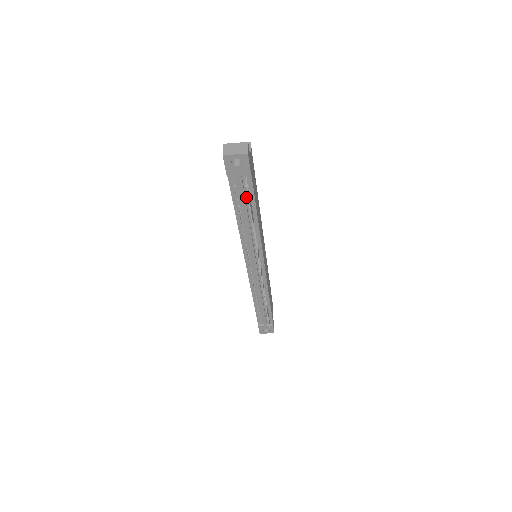
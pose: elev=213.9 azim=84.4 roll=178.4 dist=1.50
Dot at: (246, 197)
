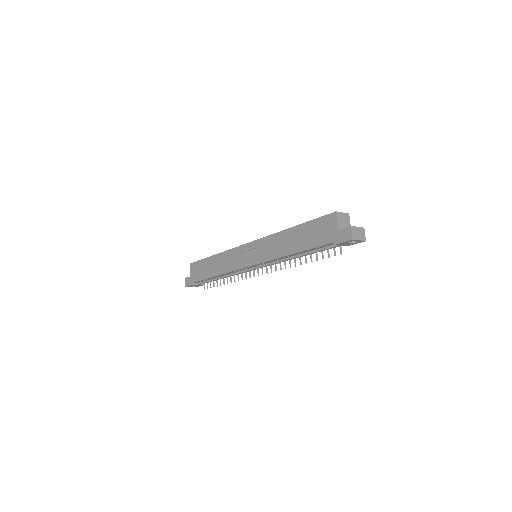
Dot at: occluded
